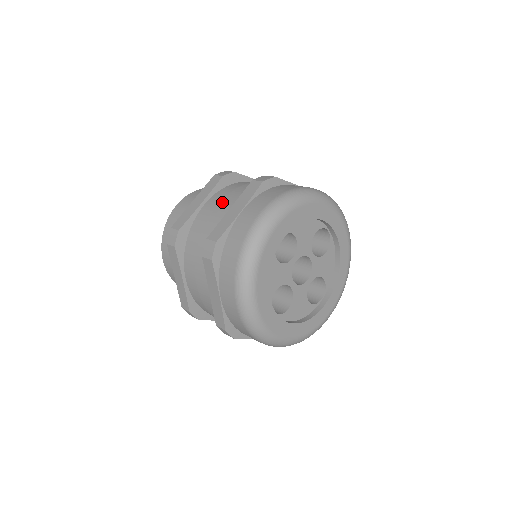
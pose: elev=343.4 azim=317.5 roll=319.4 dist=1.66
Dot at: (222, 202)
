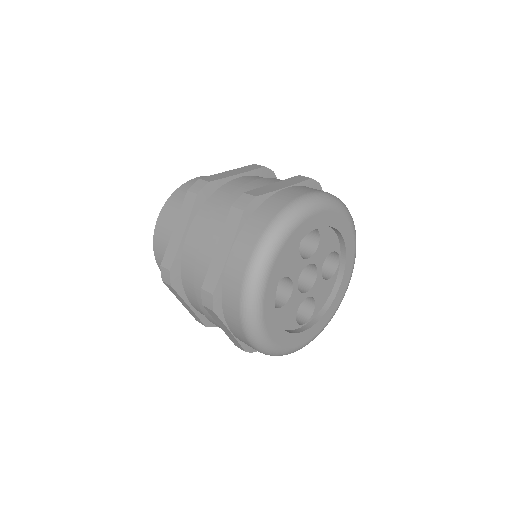
Dot at: (263, 179)
